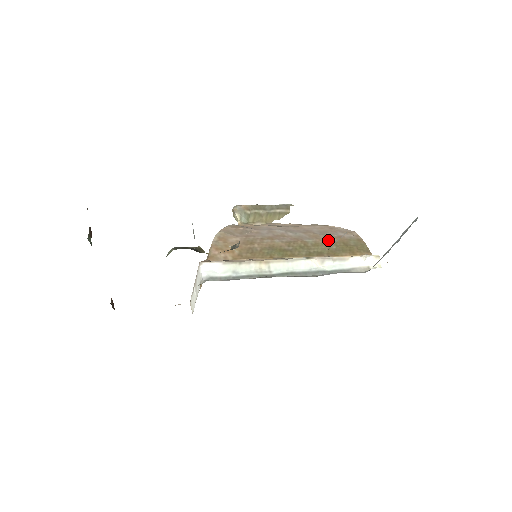
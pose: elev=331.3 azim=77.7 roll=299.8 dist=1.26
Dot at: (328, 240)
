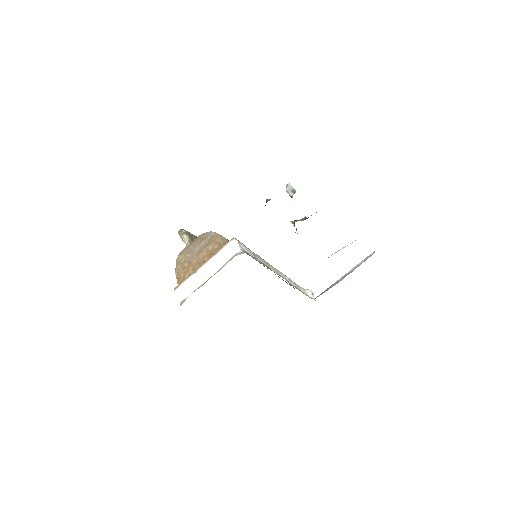
Dot at: occluded
